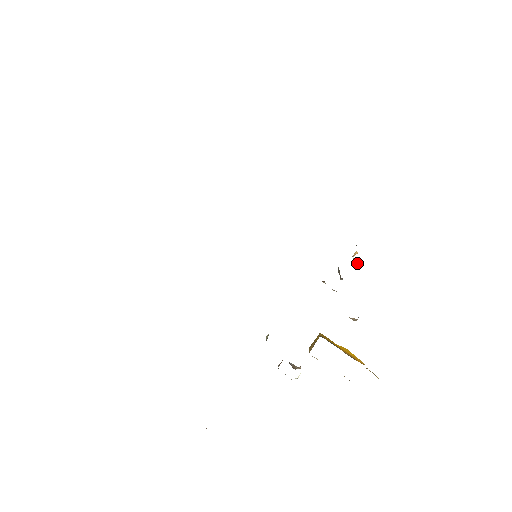
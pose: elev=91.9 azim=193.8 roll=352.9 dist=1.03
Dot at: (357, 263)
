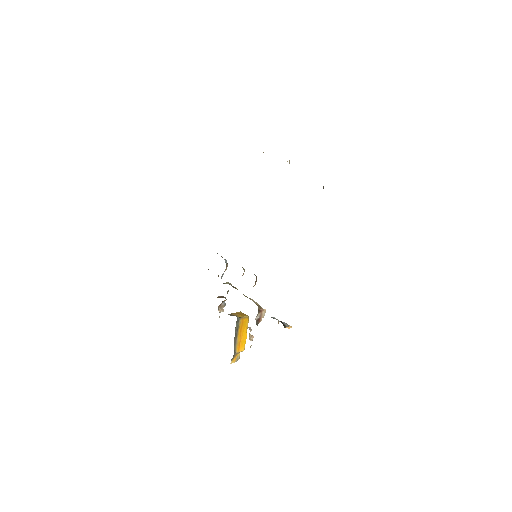
Dot at: occluded
